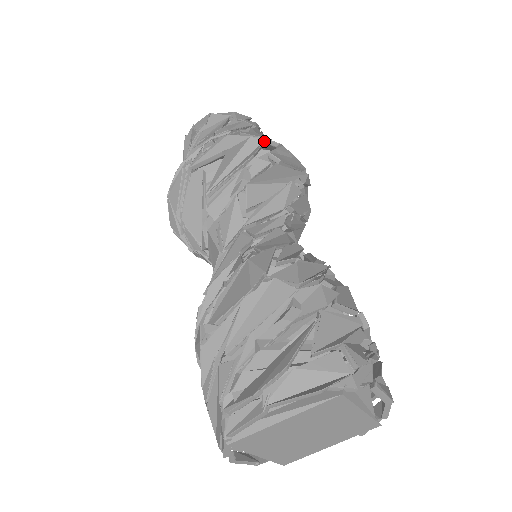
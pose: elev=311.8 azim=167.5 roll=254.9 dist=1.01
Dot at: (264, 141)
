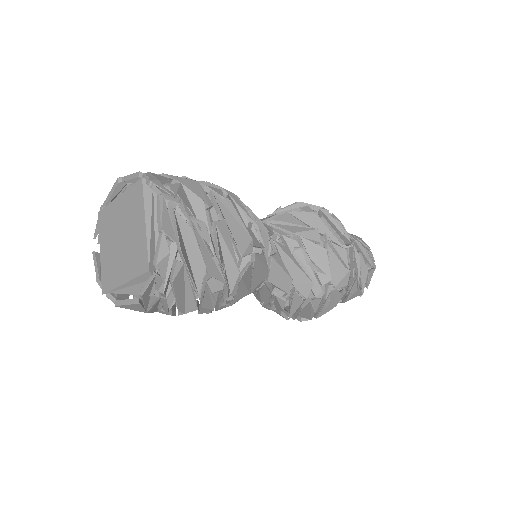
Dot at: (327, 210)
